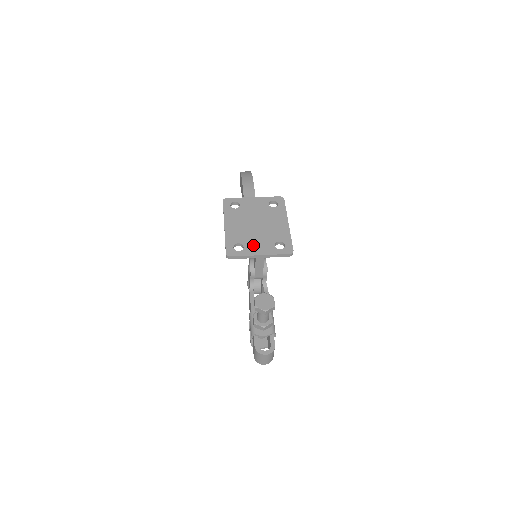
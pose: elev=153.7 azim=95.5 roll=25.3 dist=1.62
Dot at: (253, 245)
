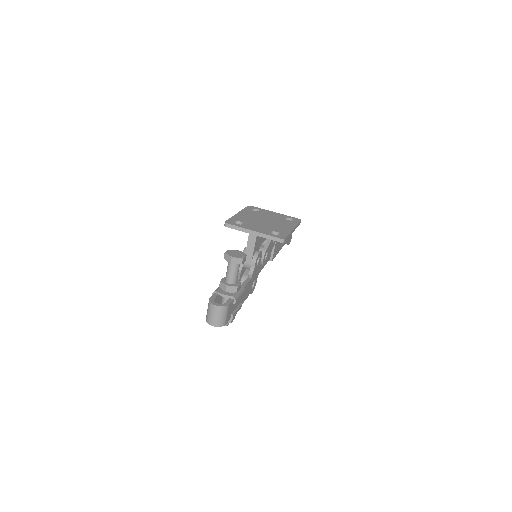
Dot at: (252, 226)
